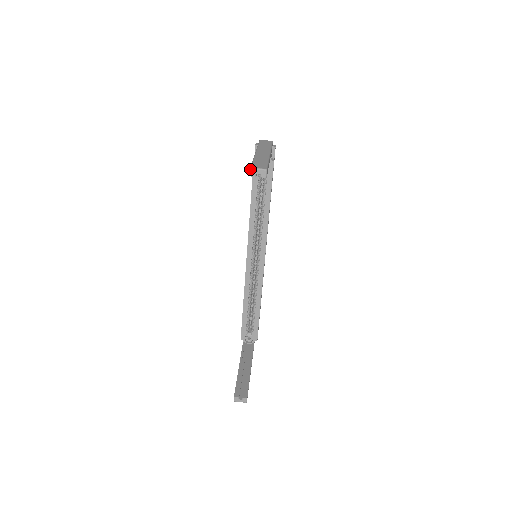
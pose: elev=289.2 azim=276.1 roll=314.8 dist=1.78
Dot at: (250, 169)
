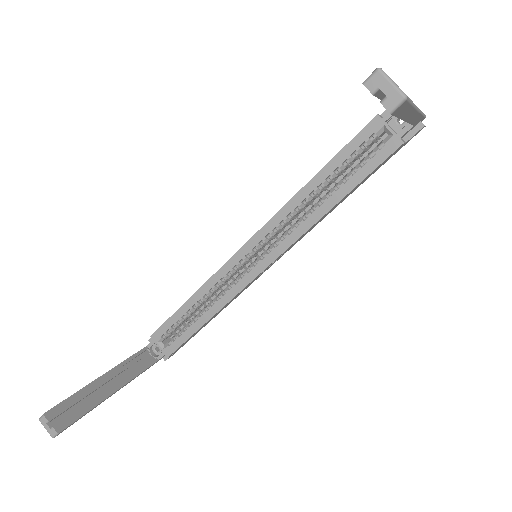
Dot at: (376, 69)
